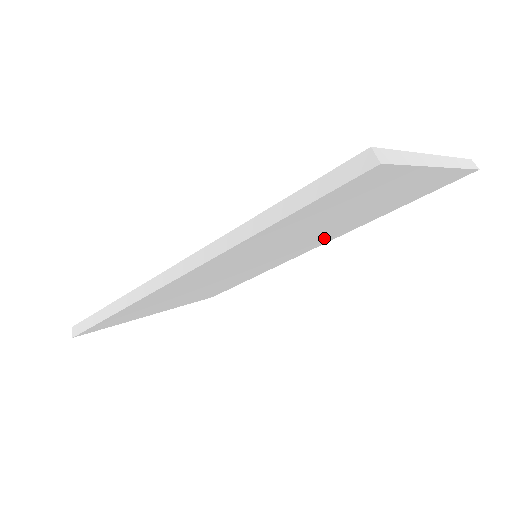
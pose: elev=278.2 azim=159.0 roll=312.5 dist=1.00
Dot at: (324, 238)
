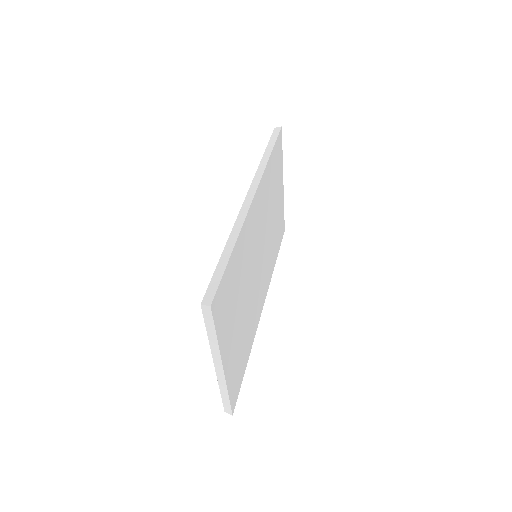
Dot at: (267, 269)
